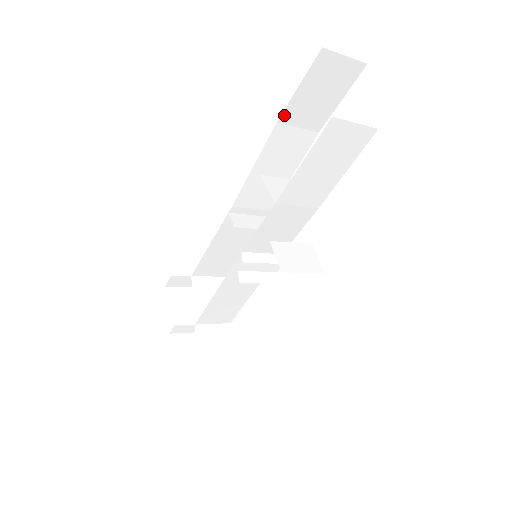
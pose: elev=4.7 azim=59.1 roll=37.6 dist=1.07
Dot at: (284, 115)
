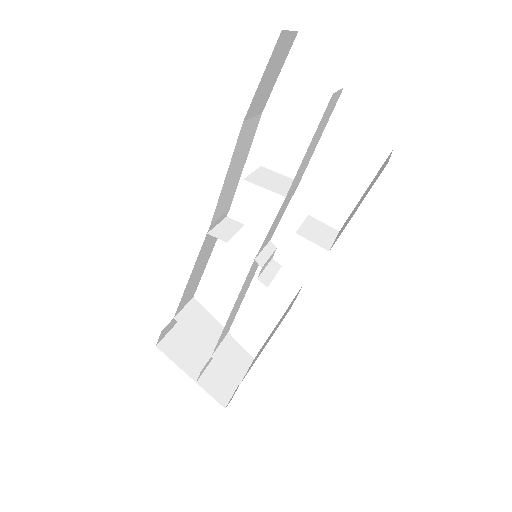
Dot at: (248, 111)
